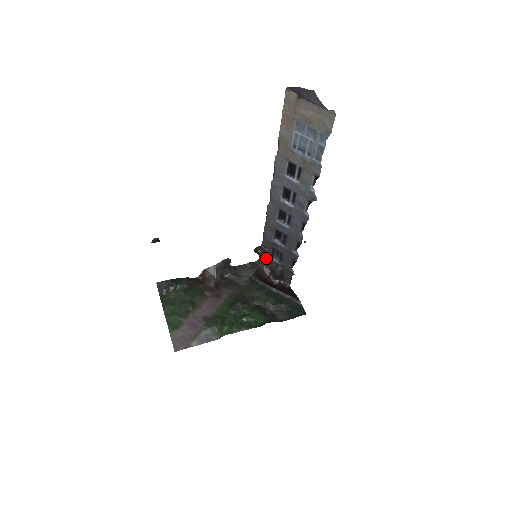
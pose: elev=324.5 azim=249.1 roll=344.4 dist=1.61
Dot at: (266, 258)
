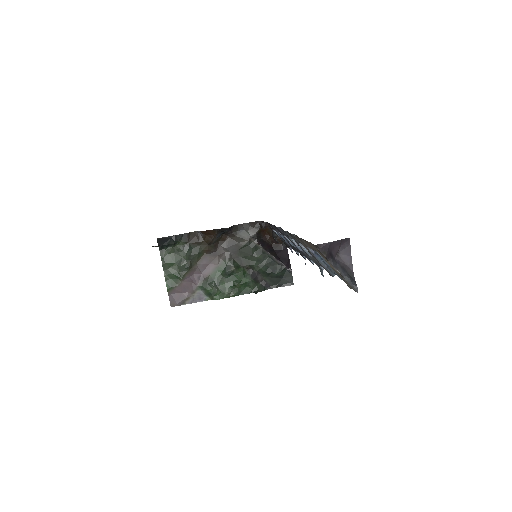
Dot at: occluded
